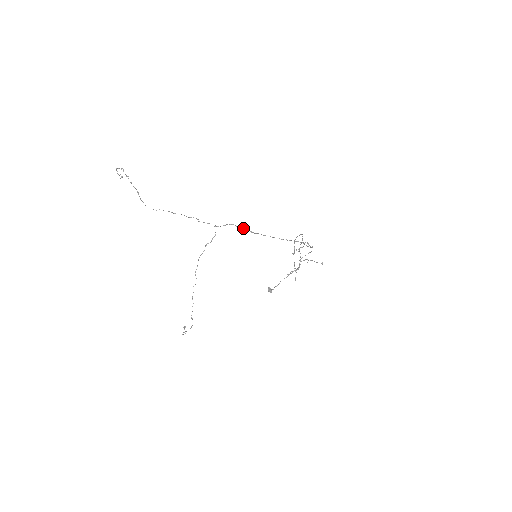
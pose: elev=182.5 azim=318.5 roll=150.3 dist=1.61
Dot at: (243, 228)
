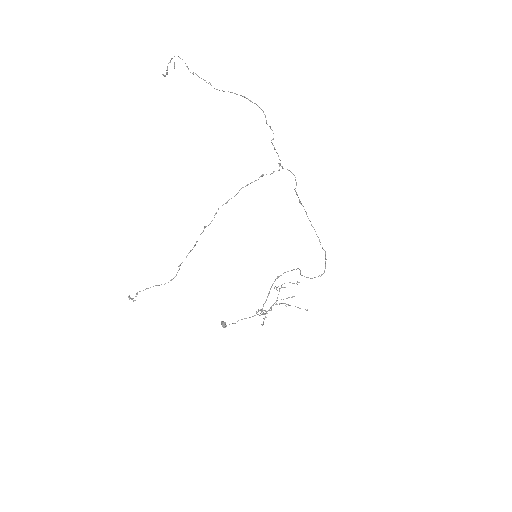
Dot at: occluded
